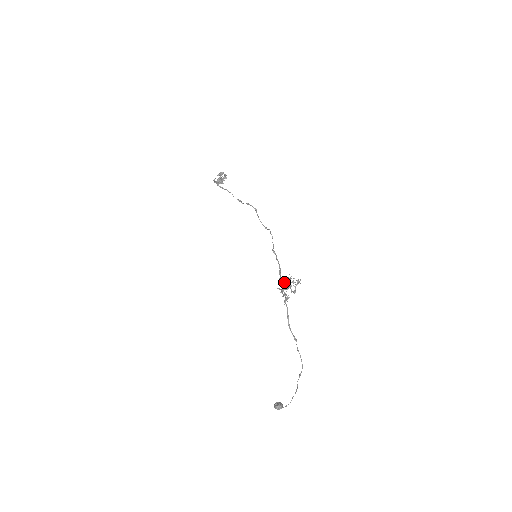
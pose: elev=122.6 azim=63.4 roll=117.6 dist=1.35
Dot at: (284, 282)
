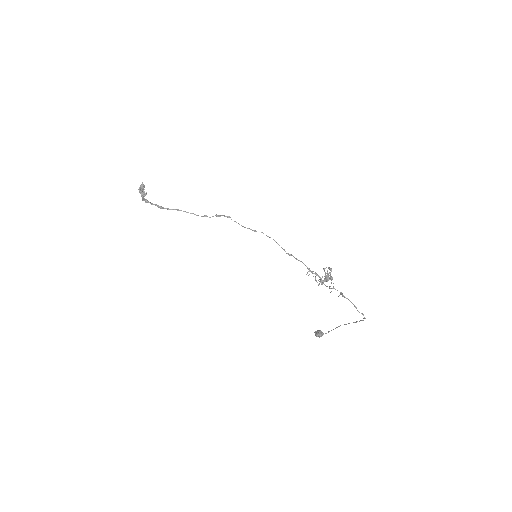
Dot at: (318, 275)
